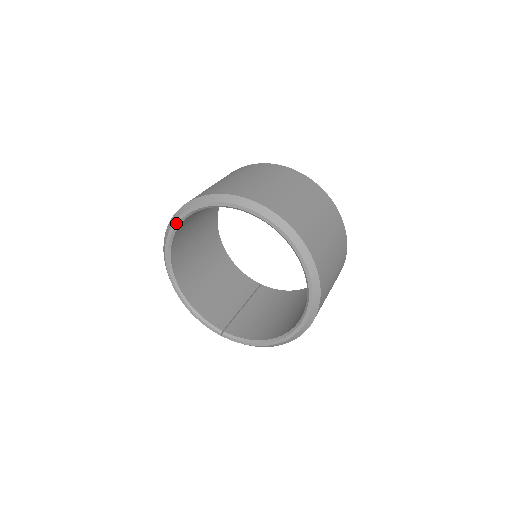
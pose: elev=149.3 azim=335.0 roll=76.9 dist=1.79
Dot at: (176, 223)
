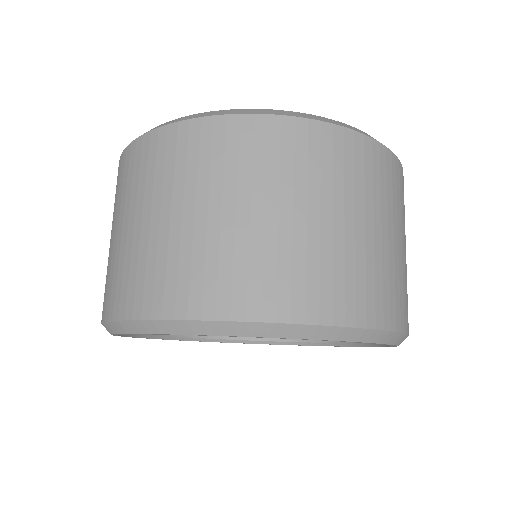
Dot at: occluded
